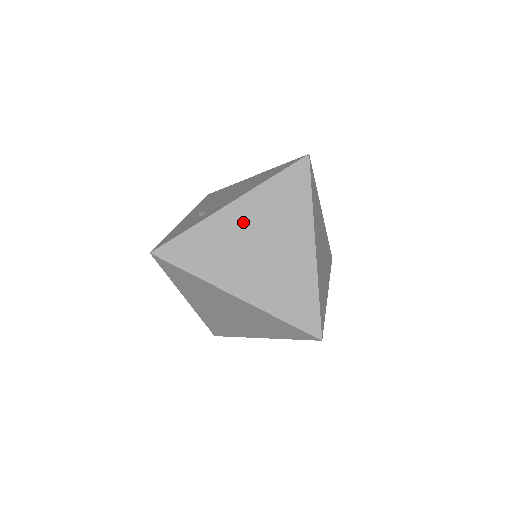
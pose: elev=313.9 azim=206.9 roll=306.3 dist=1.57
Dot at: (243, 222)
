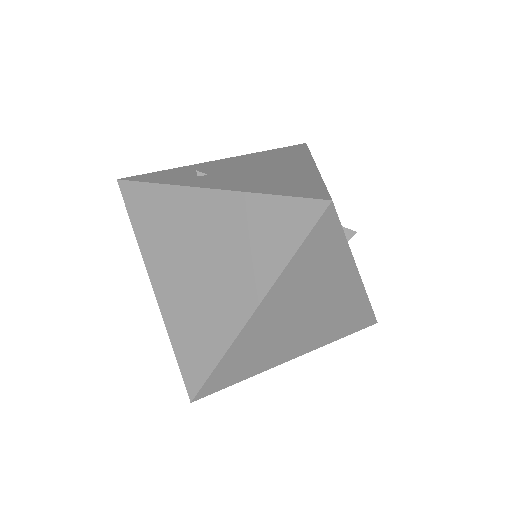
Dot at: (205, 220)
